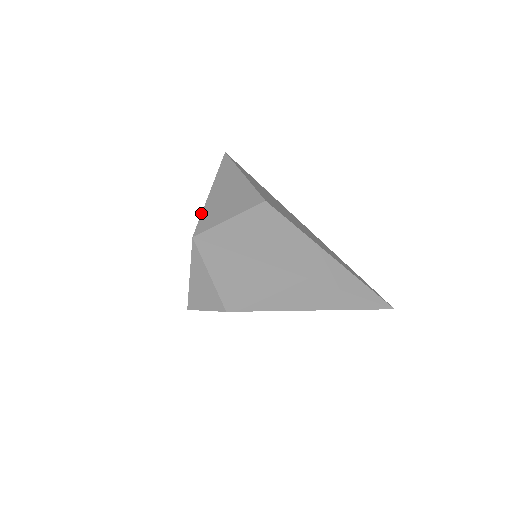
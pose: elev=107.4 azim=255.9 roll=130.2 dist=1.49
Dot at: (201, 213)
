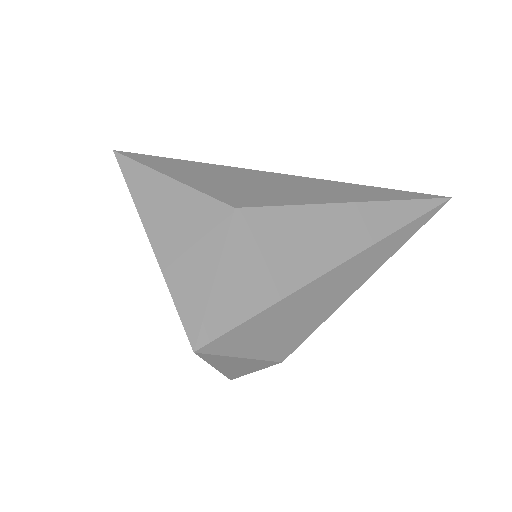
Dot at: occluded
